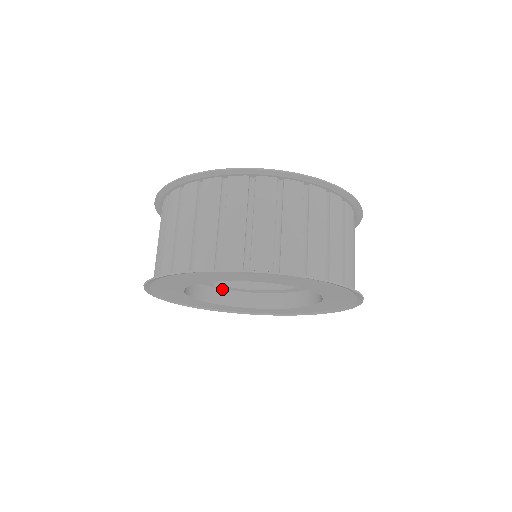
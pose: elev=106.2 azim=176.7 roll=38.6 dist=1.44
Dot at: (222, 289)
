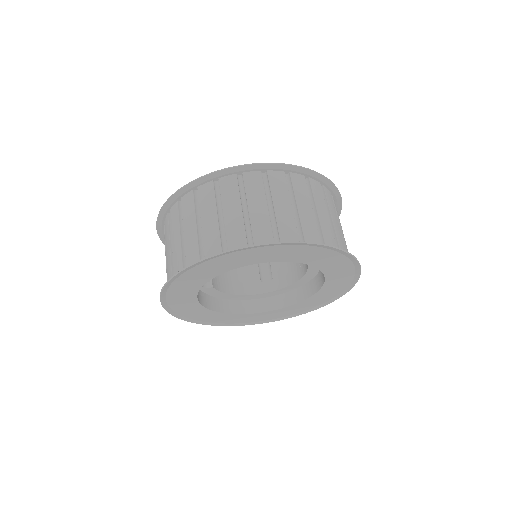
Dot at: (202, 291)
